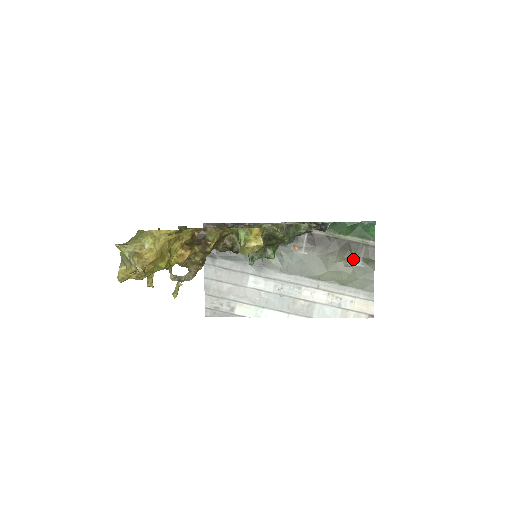
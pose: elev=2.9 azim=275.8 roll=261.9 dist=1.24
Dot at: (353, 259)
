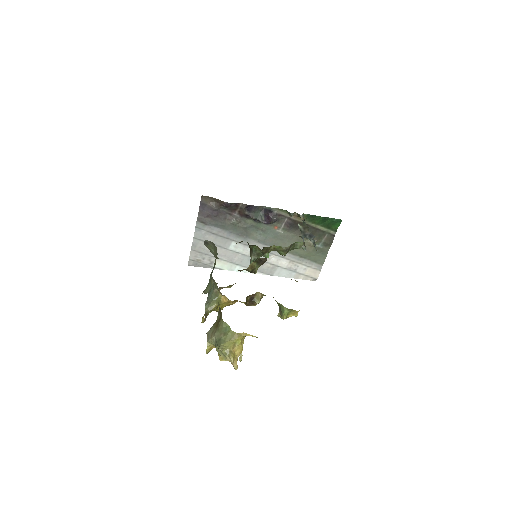
Dot at: (316, 241)
